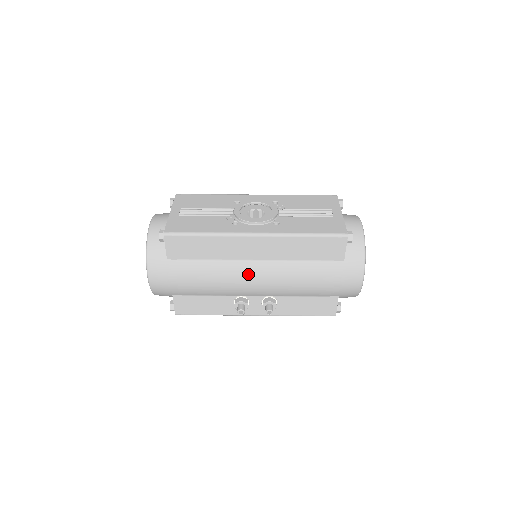
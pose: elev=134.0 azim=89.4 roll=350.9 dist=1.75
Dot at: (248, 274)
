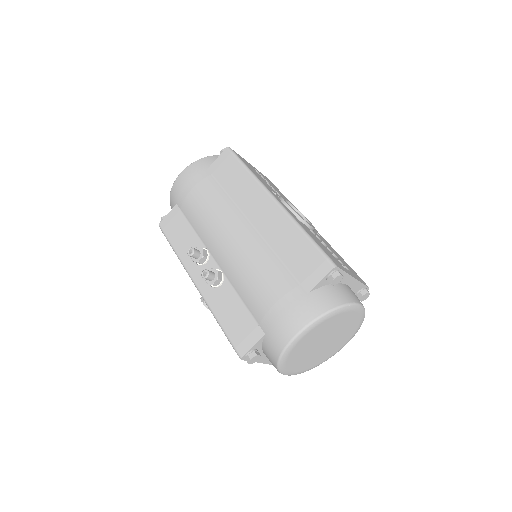
Dot at: (233, 227)
